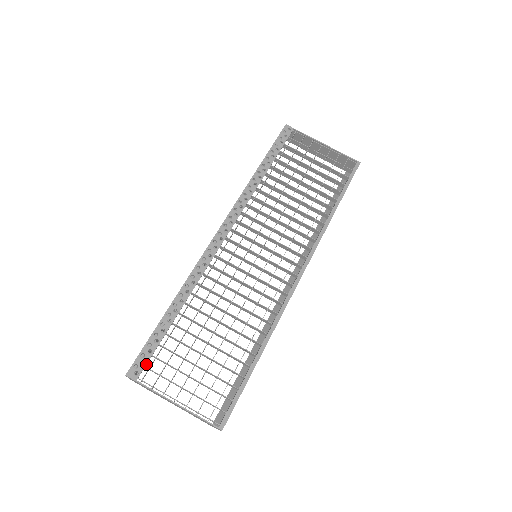
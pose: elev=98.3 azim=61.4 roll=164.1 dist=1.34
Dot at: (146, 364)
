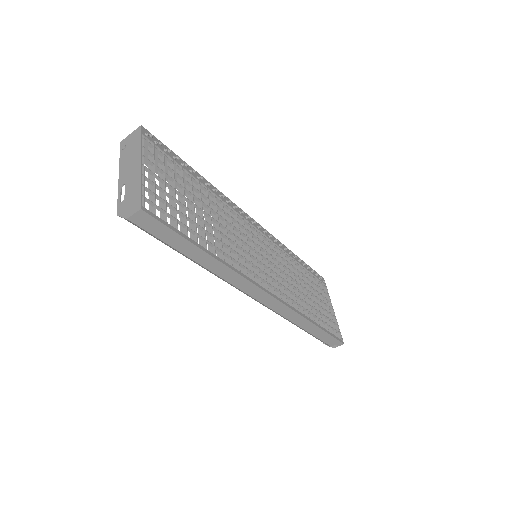
Dot at: (156, 145)
